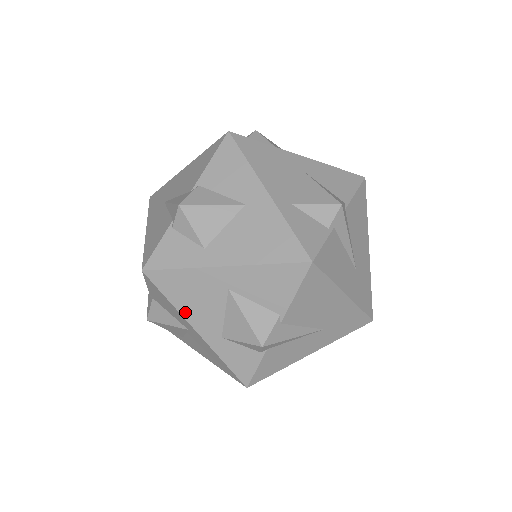
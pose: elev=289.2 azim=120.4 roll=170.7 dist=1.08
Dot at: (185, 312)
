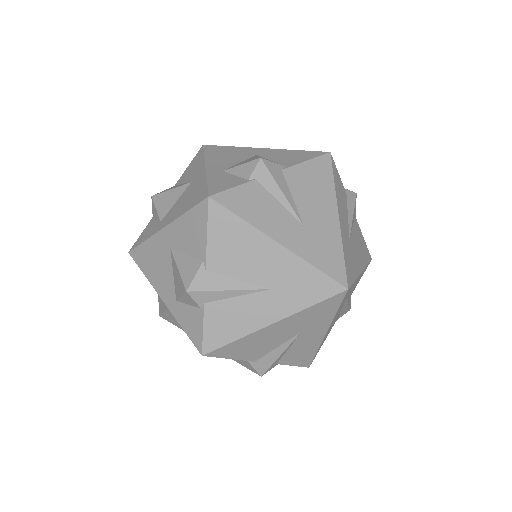
Dot at: (209, 159)
